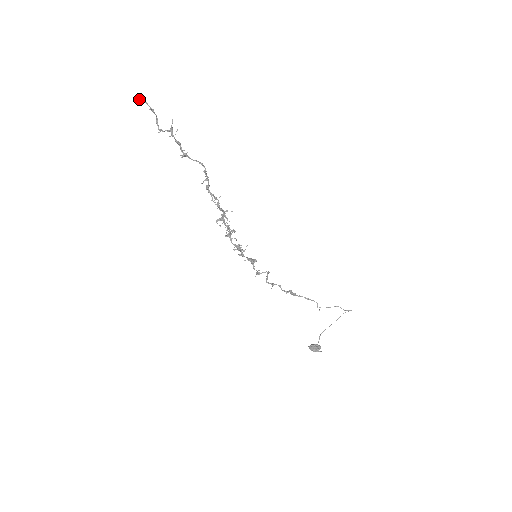
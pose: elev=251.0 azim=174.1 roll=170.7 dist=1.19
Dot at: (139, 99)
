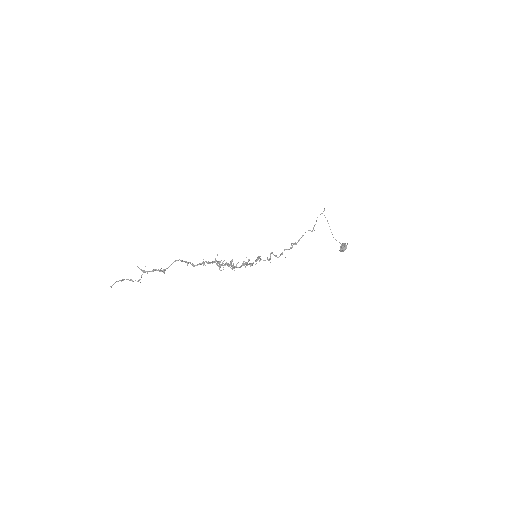
Dot at: occluded
